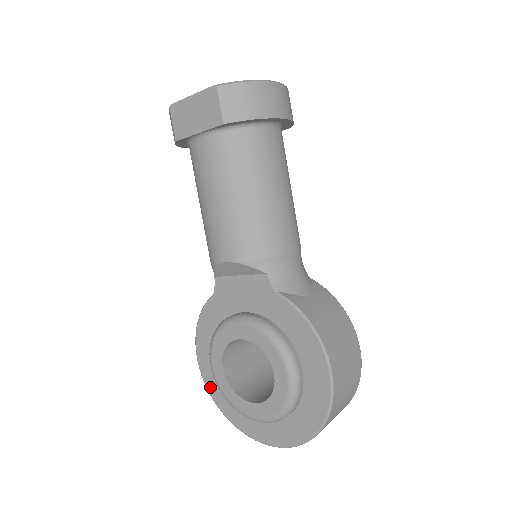
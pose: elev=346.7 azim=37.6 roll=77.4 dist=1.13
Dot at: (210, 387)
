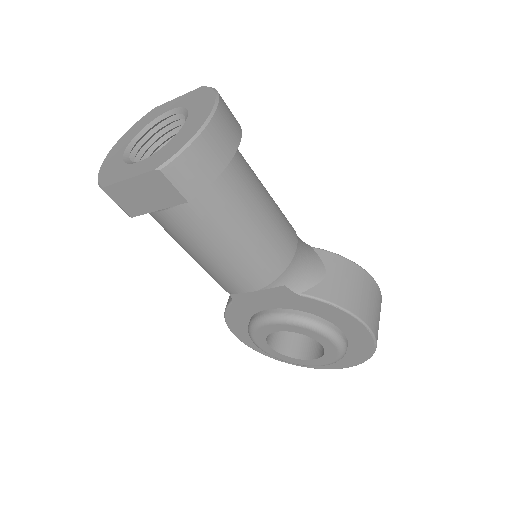
Dot at: (258, 350)
